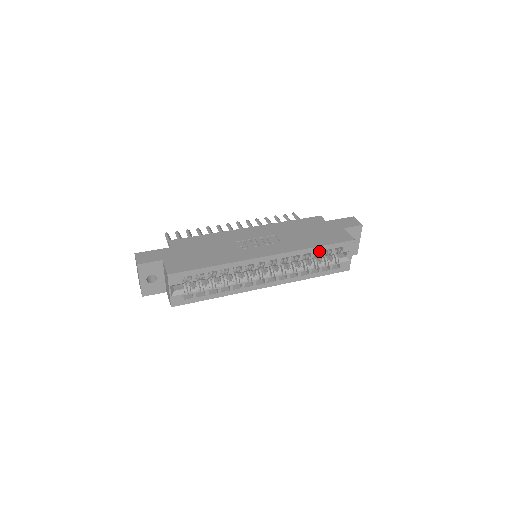
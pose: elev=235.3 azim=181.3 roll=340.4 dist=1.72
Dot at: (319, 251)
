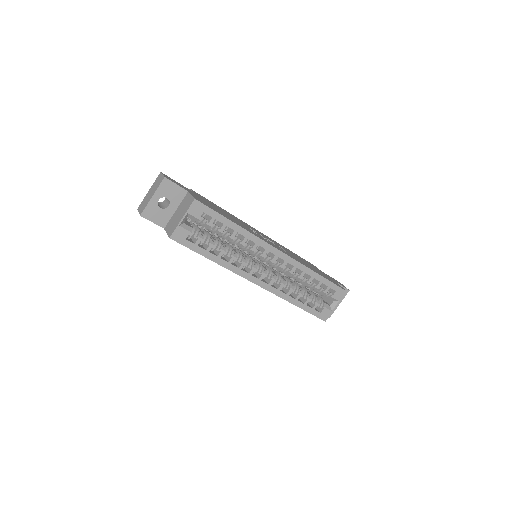
Dot at: (315, 282)
